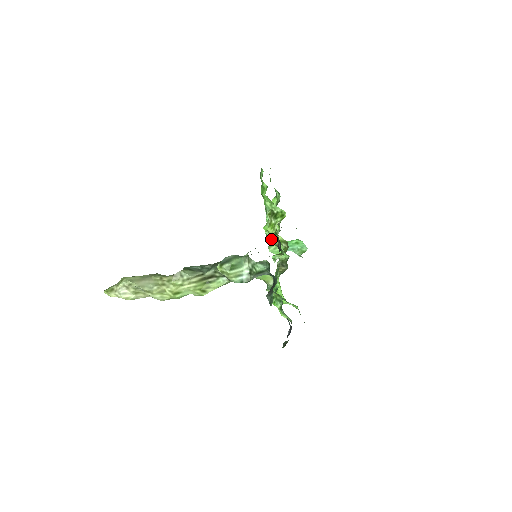
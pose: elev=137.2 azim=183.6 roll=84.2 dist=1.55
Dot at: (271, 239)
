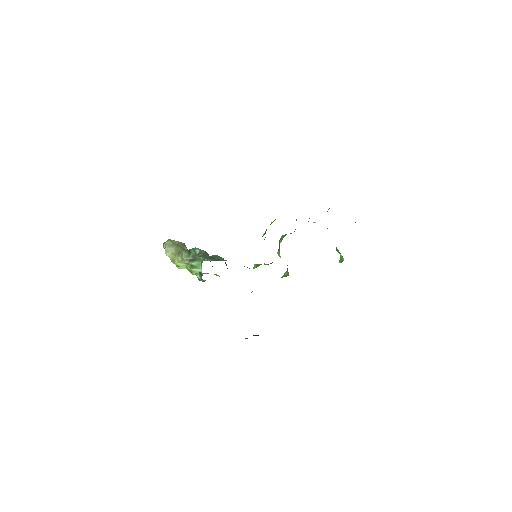
Dot at: (279, 244)
